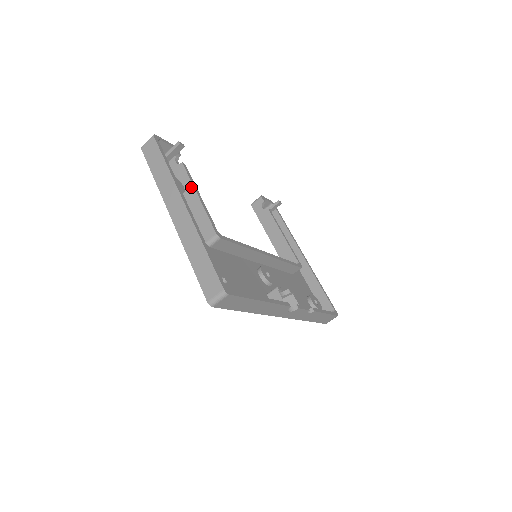
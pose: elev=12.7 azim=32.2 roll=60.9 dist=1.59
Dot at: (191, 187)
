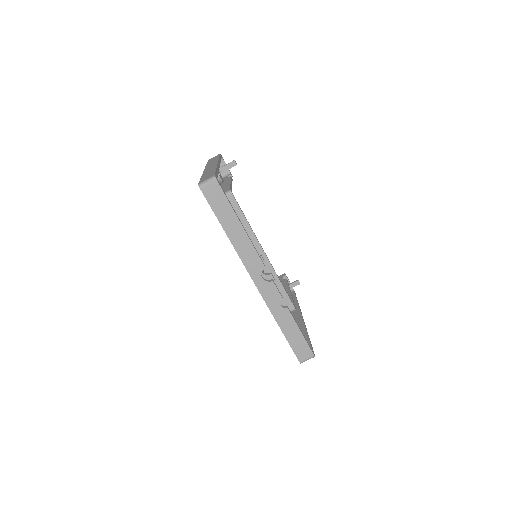
Dot at: (229, 181)
